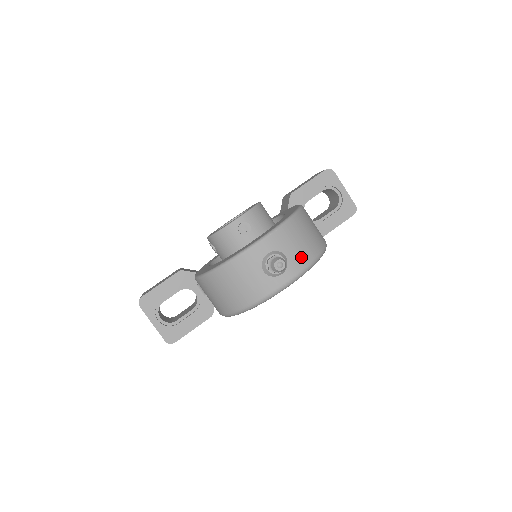
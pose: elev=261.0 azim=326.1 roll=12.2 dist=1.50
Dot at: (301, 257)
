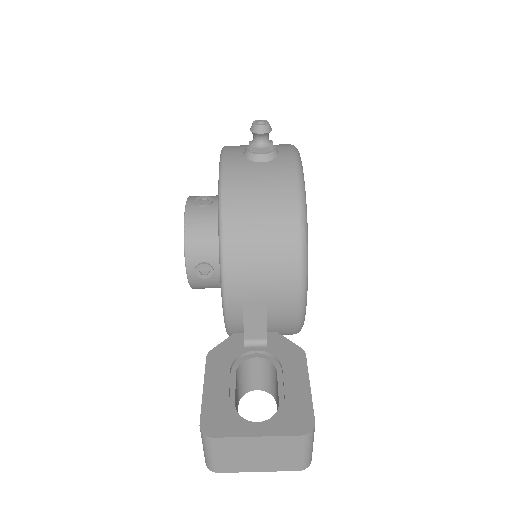
Dot at: occluded
